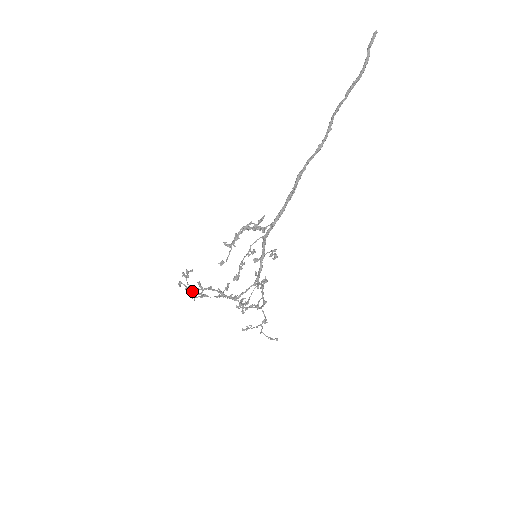
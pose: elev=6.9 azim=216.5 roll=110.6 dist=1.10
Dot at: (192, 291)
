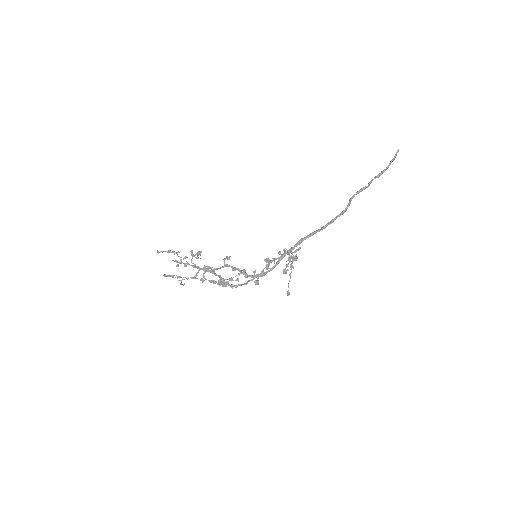
Dot at: (216, 282)
